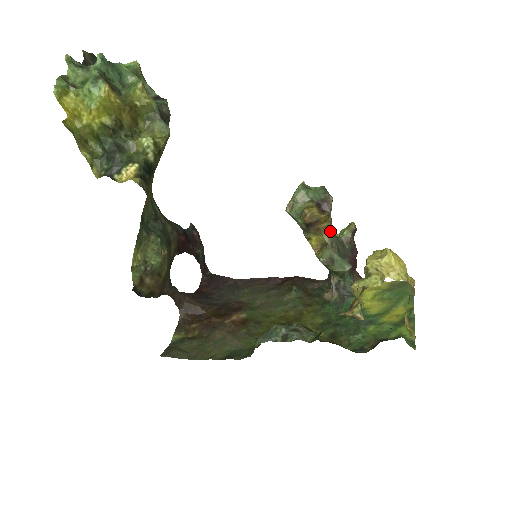
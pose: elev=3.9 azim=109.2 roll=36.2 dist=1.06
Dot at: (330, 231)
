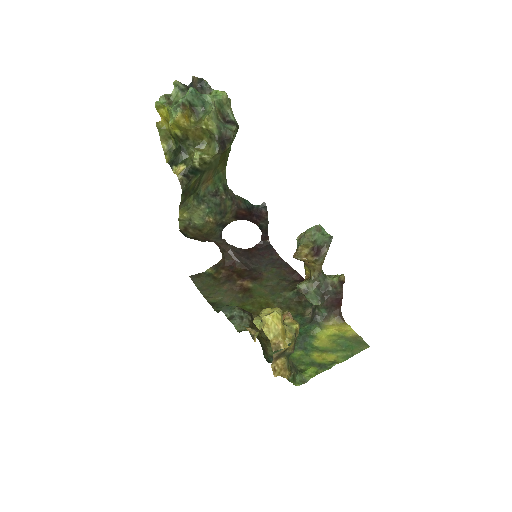
Dot at: (317, 271)
